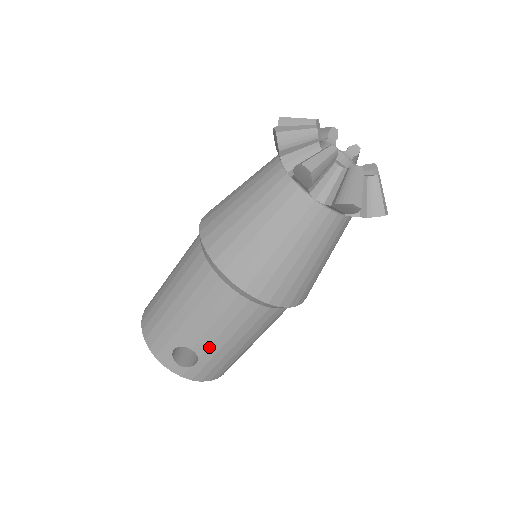
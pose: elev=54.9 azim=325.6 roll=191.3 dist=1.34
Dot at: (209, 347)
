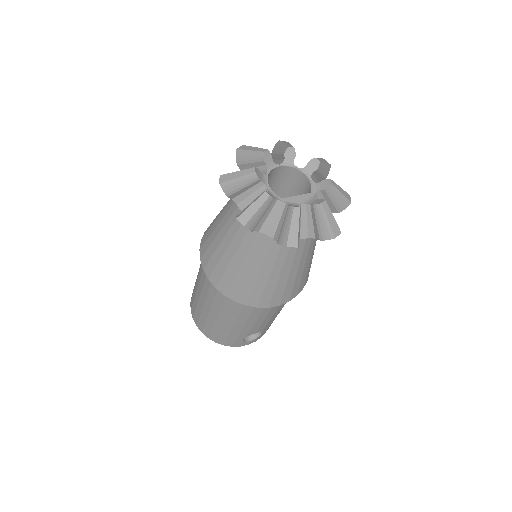
Dot at: (266, 325)
